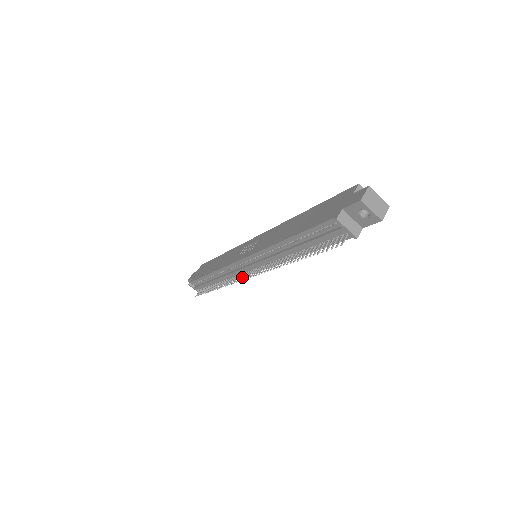
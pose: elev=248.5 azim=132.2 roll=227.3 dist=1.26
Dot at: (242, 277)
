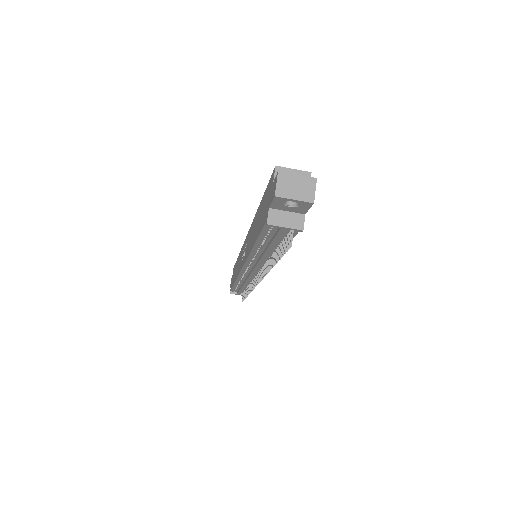
Dot at: (255, 282)
